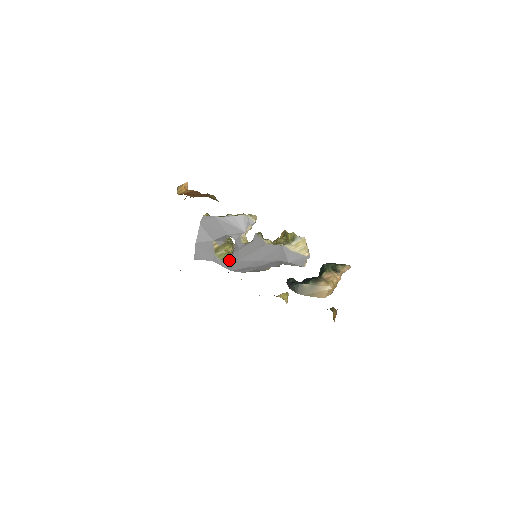
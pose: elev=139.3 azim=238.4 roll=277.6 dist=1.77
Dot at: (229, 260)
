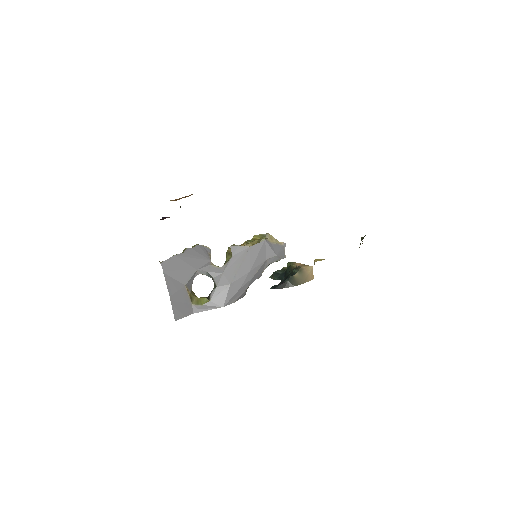
Dot at: (216, 294)
